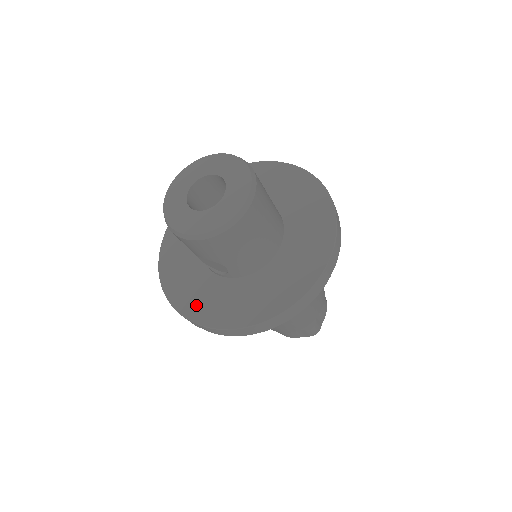
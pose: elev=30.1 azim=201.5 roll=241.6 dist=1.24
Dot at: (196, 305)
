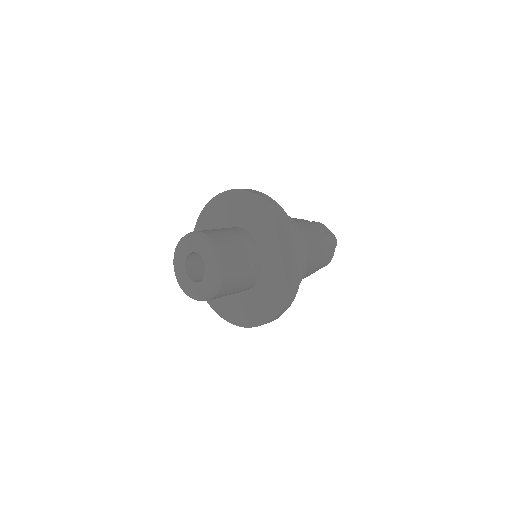
Dot at: occluded
